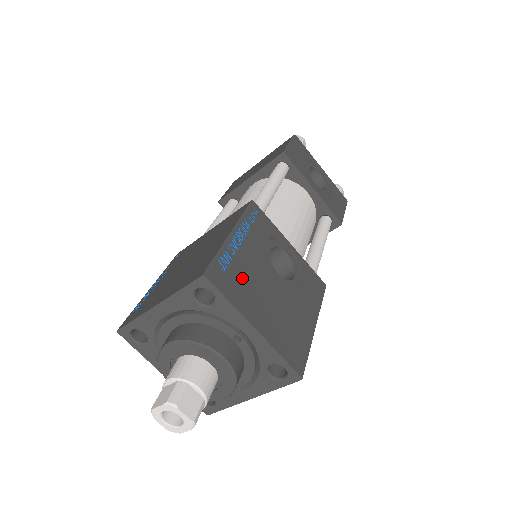
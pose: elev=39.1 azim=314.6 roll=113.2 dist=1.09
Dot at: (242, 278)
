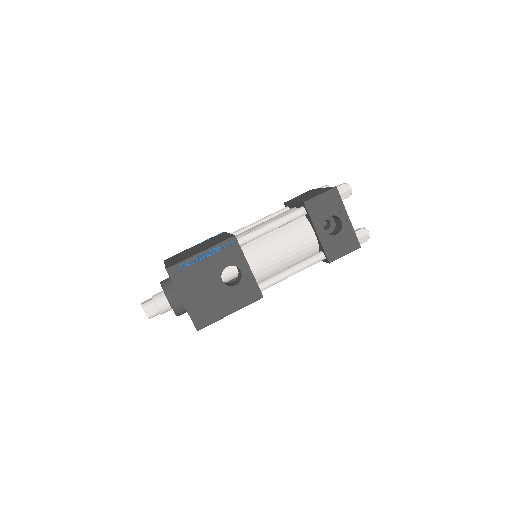
Dot at: (191, 276)
